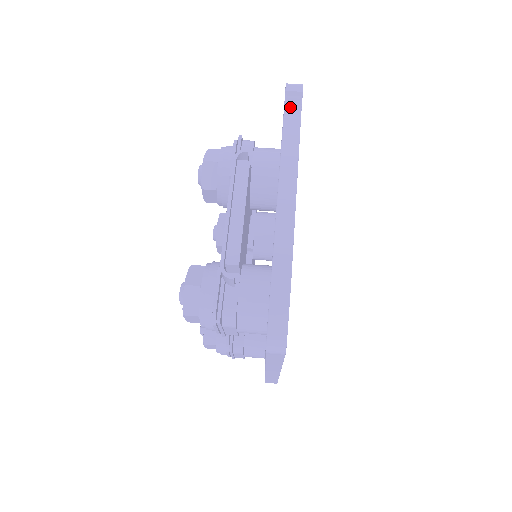
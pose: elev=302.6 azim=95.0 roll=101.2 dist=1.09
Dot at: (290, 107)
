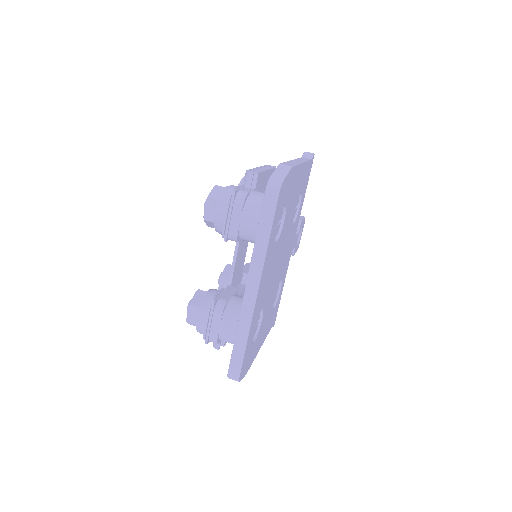
Dot at: (305, 157)
